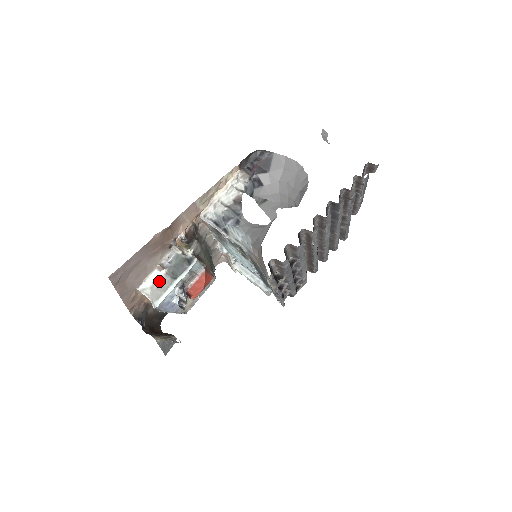
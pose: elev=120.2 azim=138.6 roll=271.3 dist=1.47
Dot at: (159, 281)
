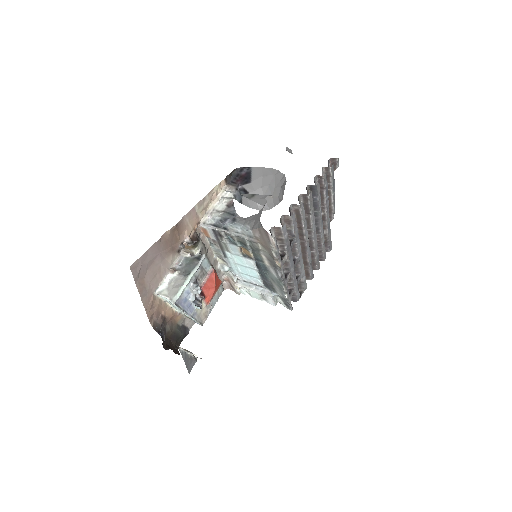
Dot at: (174, 281)
